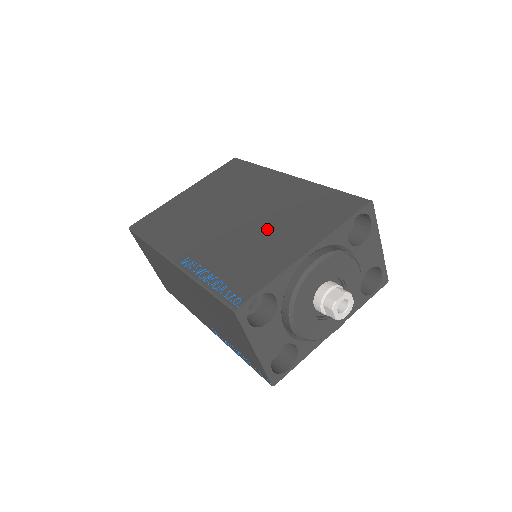
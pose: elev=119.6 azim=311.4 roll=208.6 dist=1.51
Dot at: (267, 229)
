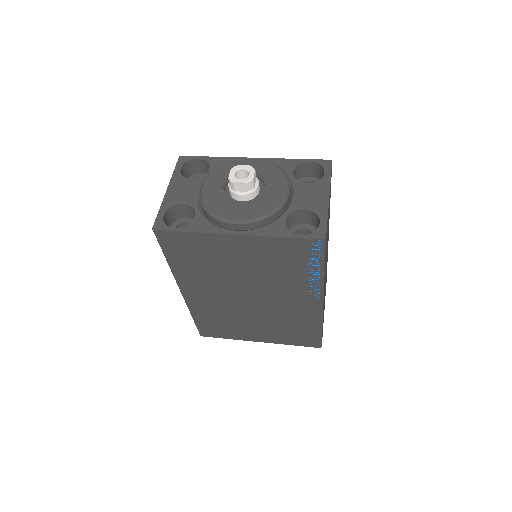
Dot at: occluded
